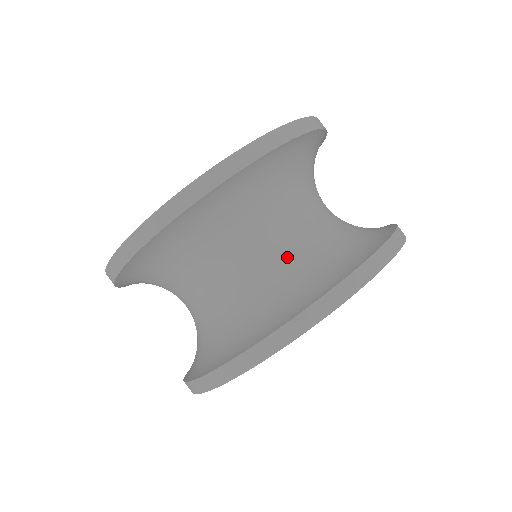
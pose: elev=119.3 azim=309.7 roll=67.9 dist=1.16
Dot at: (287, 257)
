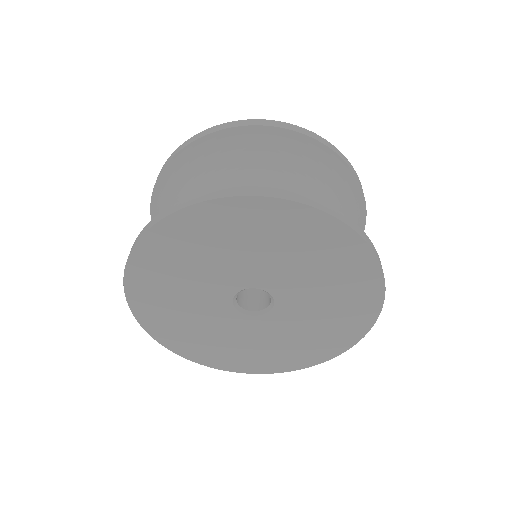
Dot at: occluded
